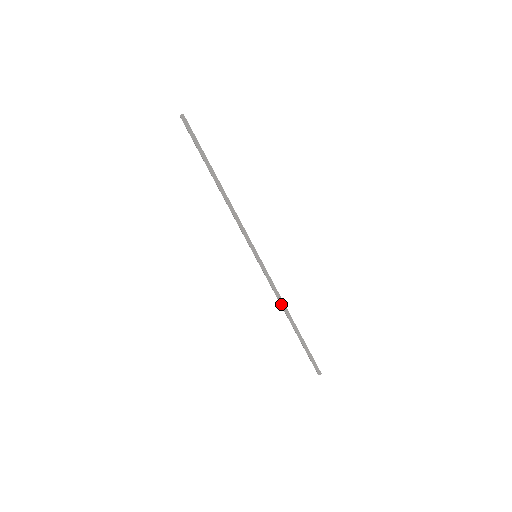
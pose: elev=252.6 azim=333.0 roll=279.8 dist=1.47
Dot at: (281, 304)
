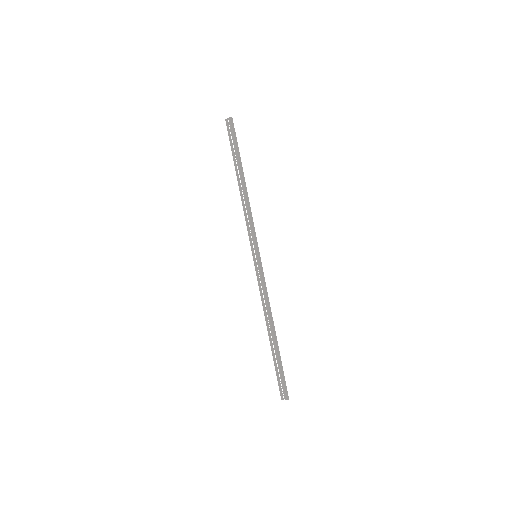
Dot at: (269, 309)
